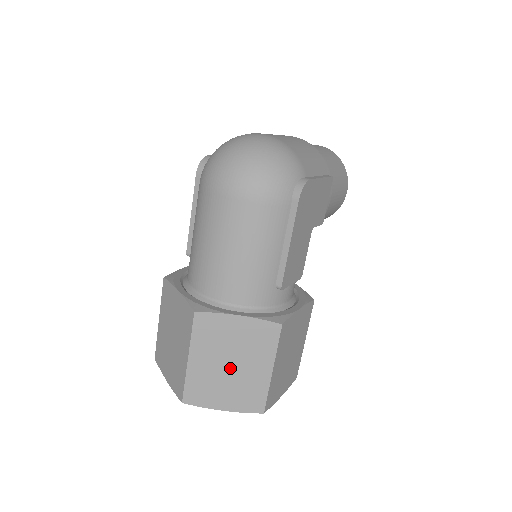
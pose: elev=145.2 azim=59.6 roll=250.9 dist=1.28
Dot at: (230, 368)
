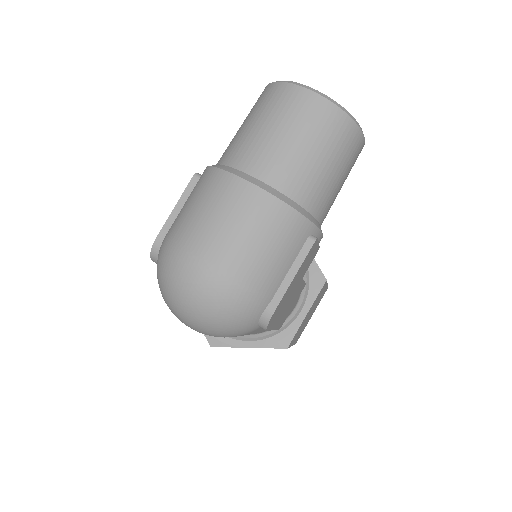
Dot at: occluded
